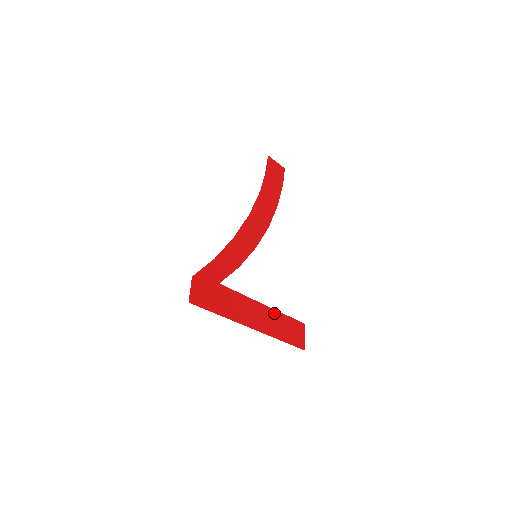
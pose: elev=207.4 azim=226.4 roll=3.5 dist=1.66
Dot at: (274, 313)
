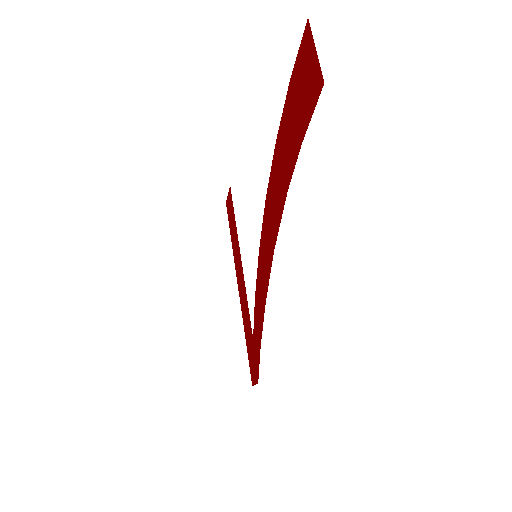
Dot at: (238, 244)
